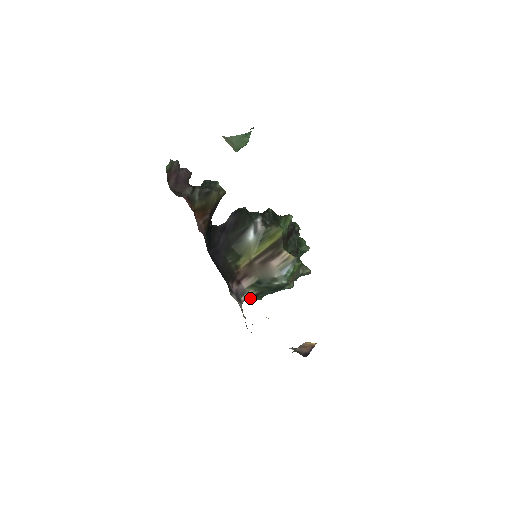
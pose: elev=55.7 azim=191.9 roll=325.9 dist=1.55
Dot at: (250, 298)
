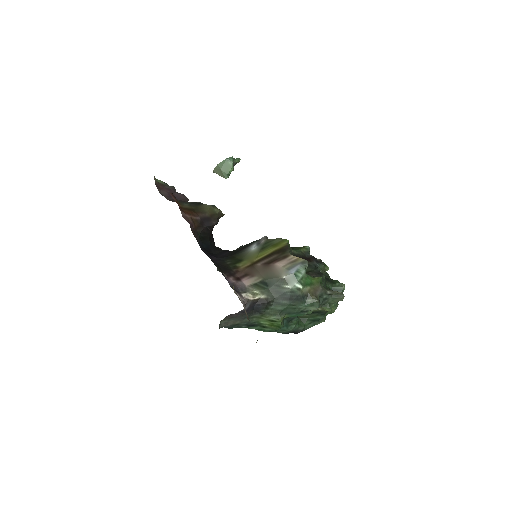
Dot at: (261, 309)
